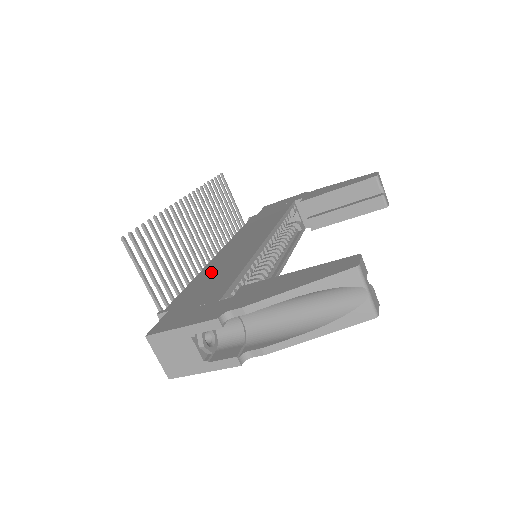
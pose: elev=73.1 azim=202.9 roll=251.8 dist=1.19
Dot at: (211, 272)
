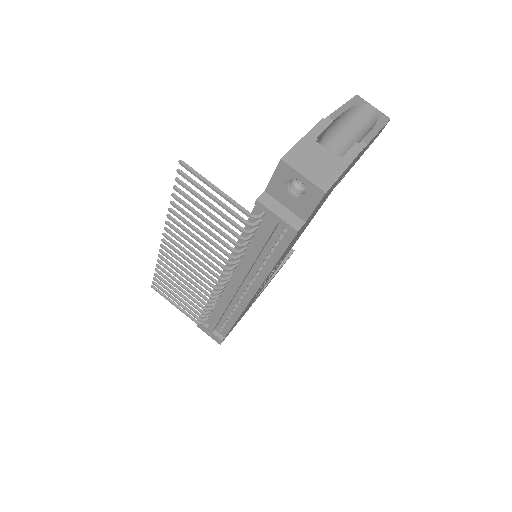
Dot at: occluded
